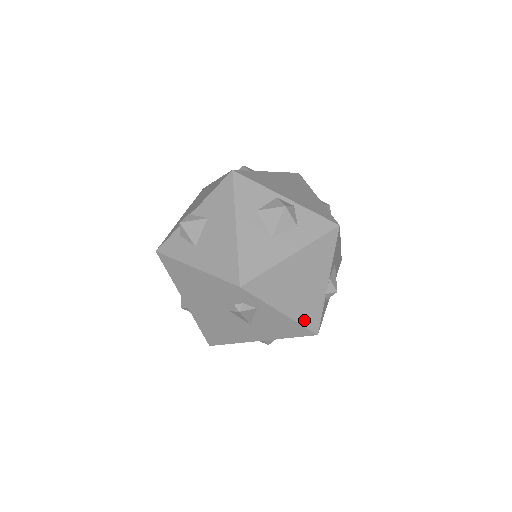
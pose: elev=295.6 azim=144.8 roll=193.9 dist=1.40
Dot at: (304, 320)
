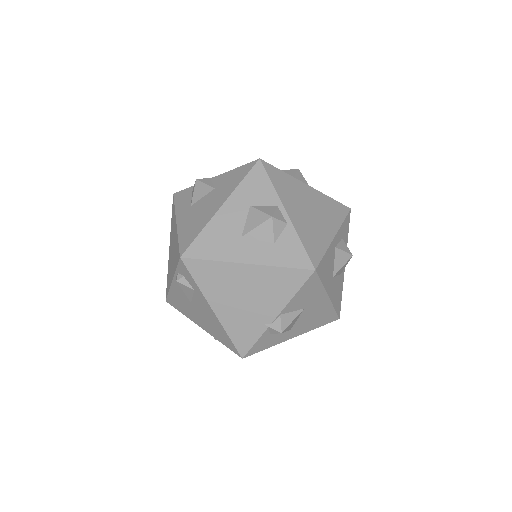
Dot at: (234, 334)
